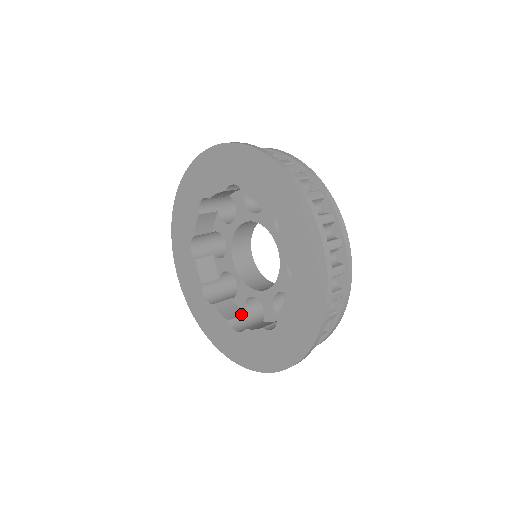
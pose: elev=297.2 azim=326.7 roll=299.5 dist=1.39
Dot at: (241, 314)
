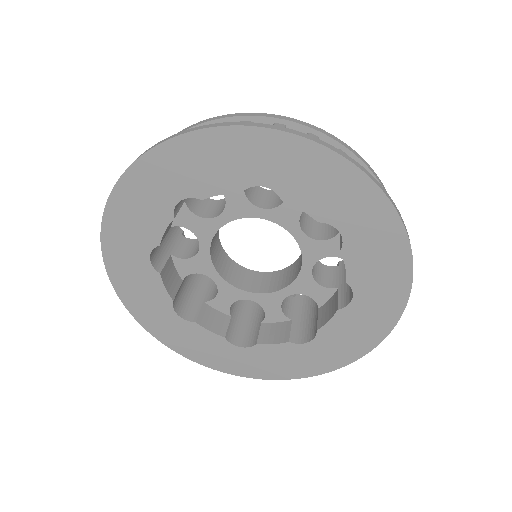
Dot at: (289, 325)
